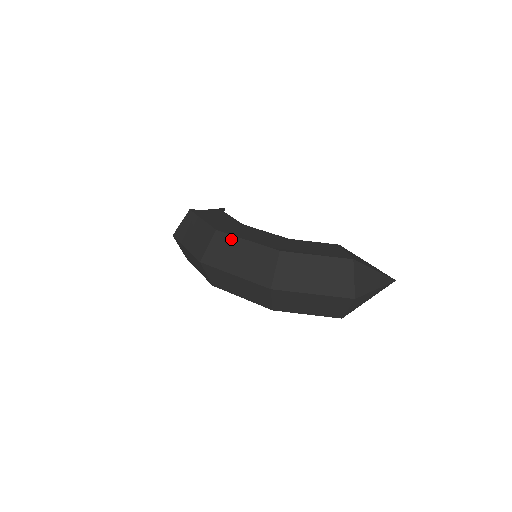
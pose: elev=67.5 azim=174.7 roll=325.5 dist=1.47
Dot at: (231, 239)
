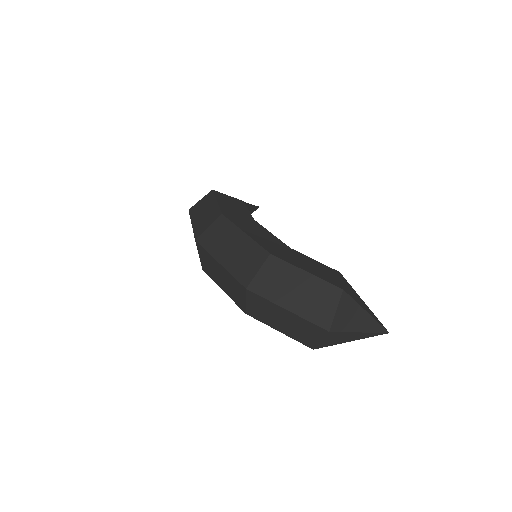
Dot at: (231, 227)
